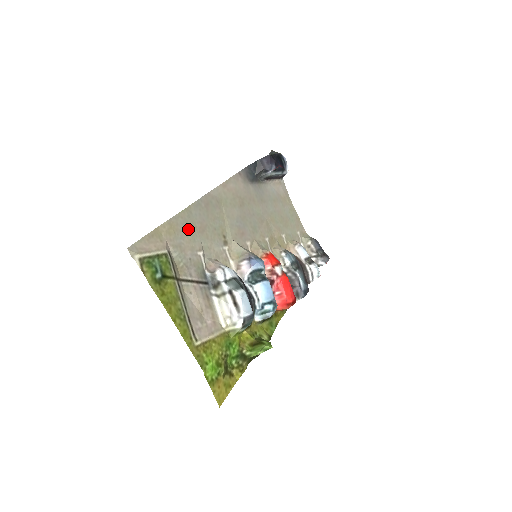
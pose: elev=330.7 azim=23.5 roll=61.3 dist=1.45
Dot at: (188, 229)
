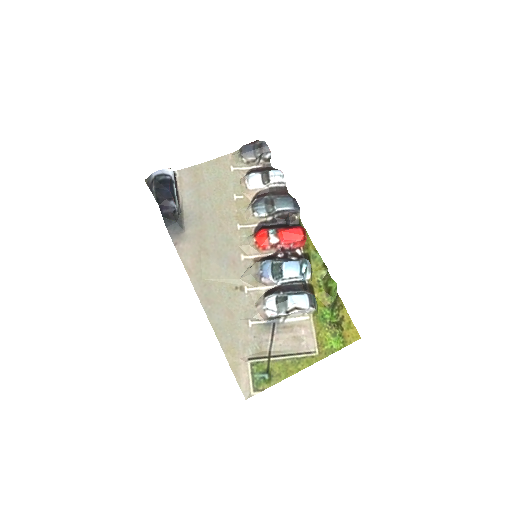
Dot at: (230, 332)
